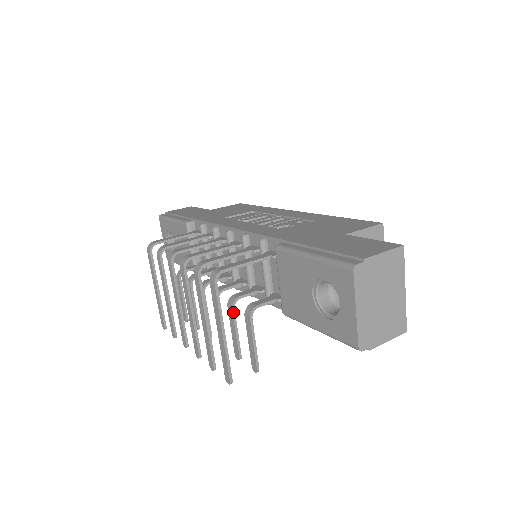
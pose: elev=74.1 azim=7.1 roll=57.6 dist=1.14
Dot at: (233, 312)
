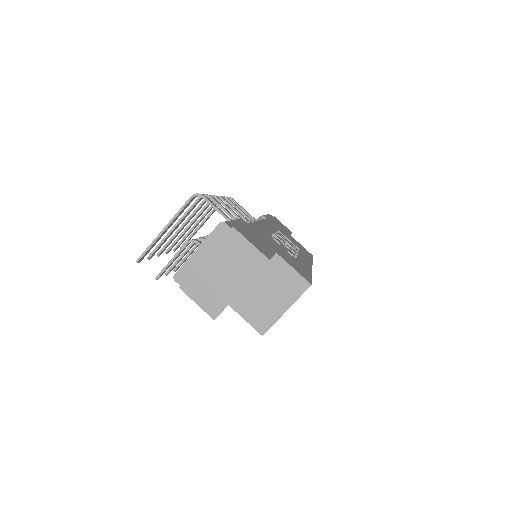
Dot at: (192, 243)
